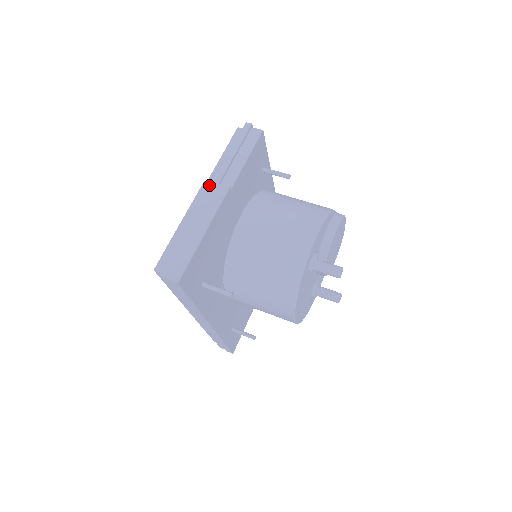
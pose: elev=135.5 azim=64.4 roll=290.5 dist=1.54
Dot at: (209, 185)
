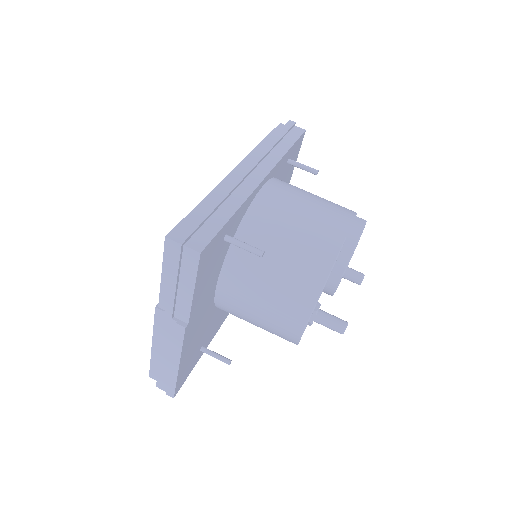
Dot at: (162, 313)
